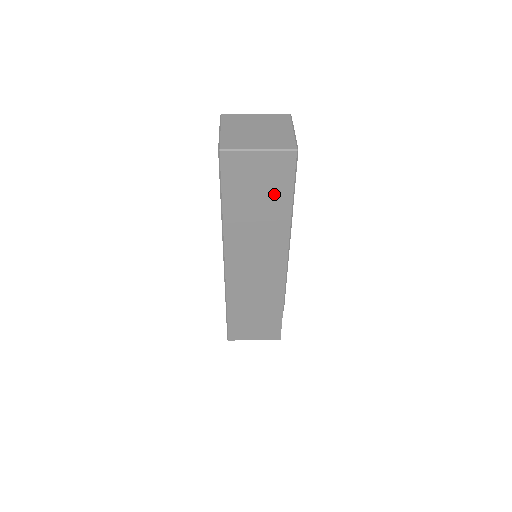
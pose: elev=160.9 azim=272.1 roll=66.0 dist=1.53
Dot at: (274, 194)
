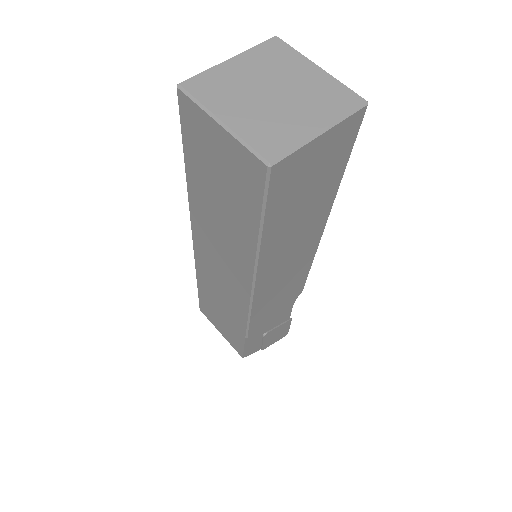
Dot at: (238, 203)
